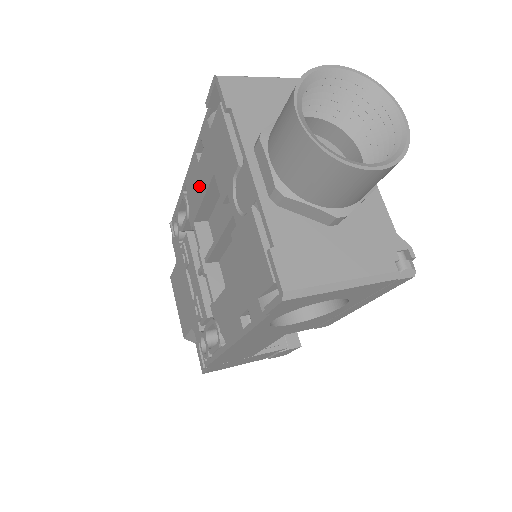
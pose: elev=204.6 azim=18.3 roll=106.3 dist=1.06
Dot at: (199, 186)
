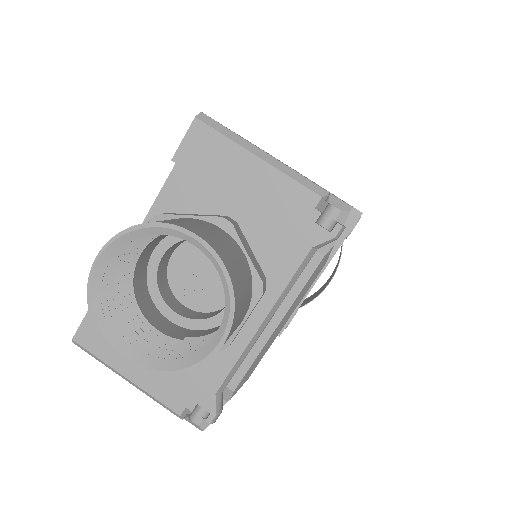
Dot at: occluded
